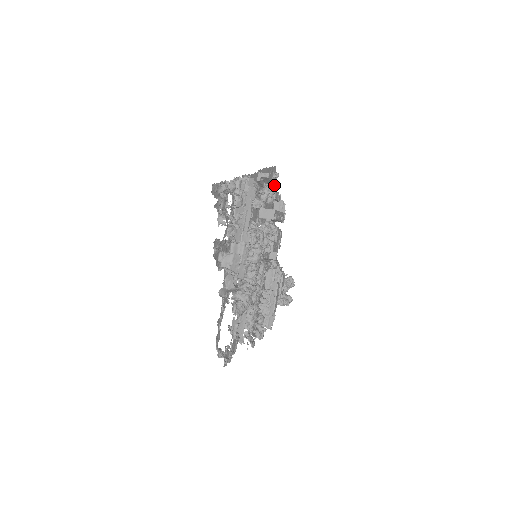
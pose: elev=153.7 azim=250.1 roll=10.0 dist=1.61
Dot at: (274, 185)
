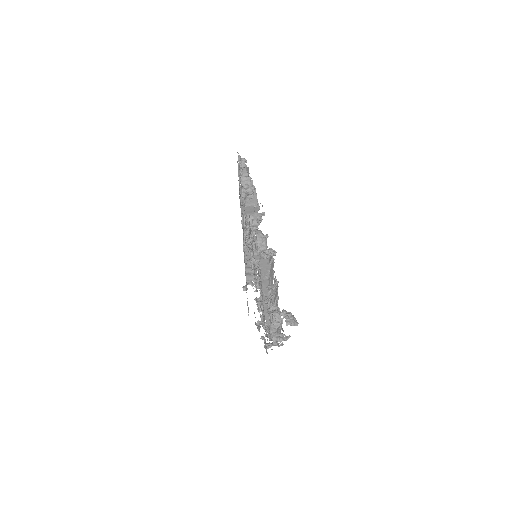
Dot at: (245, 174)
